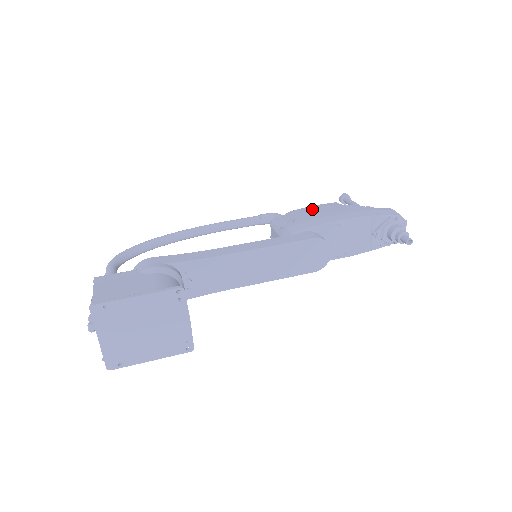
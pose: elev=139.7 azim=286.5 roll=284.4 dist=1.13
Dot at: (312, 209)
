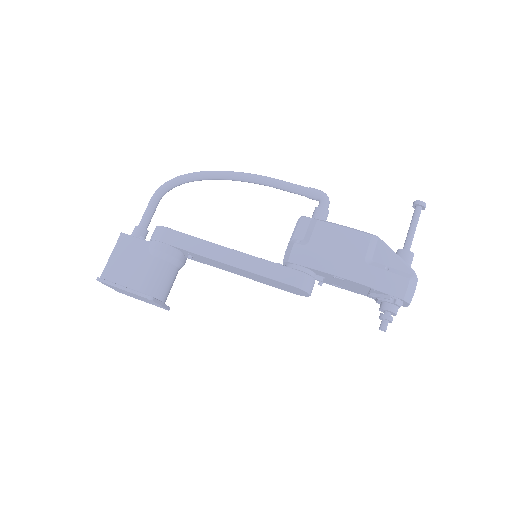
Dot at: (336, 235)
